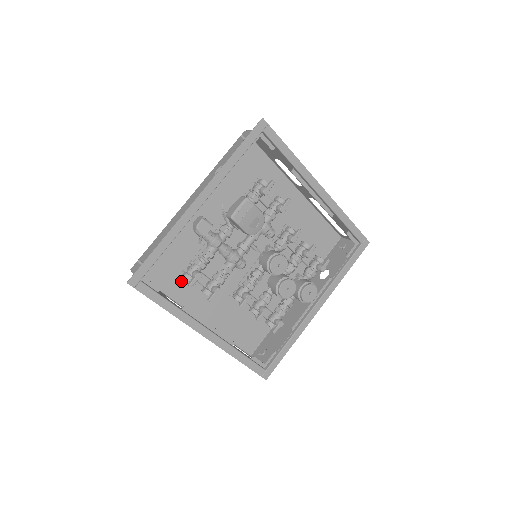
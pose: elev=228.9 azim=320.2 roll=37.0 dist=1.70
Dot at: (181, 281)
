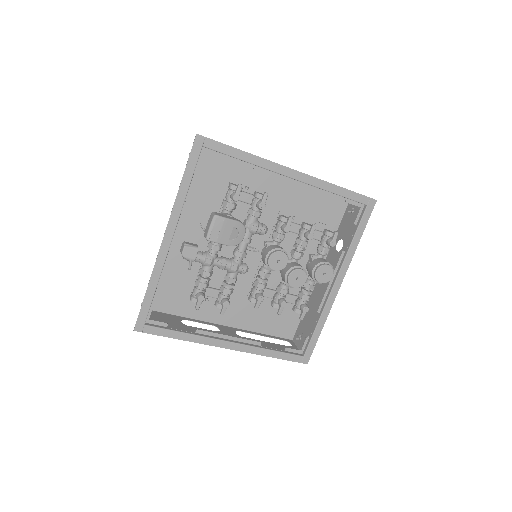
Dot at: occluded
